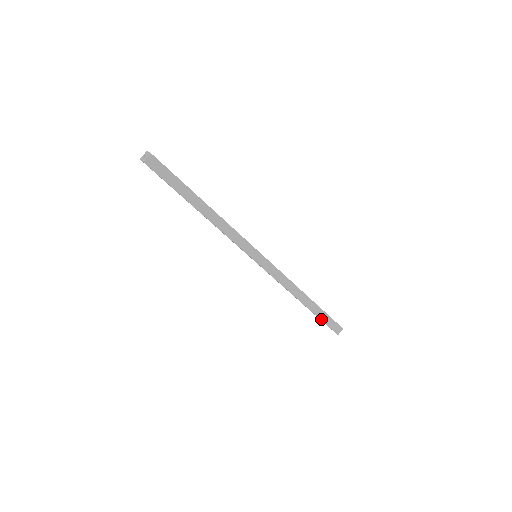
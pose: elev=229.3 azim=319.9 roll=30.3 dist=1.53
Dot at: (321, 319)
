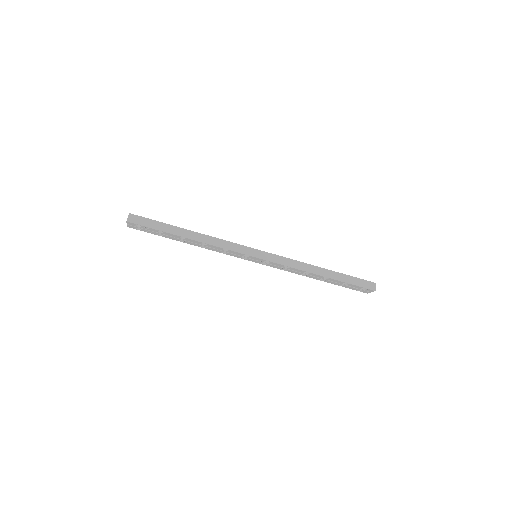
Dot at: (348, 283)
